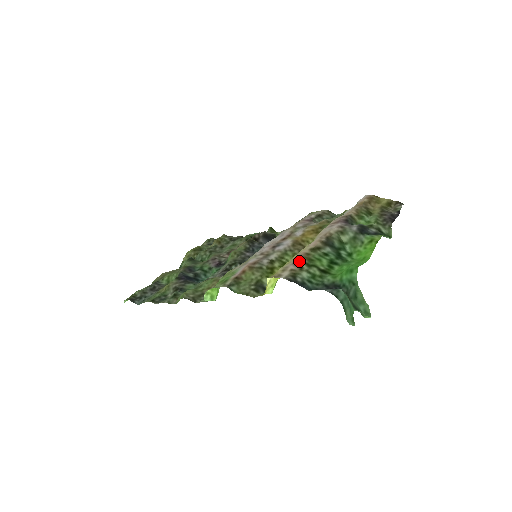
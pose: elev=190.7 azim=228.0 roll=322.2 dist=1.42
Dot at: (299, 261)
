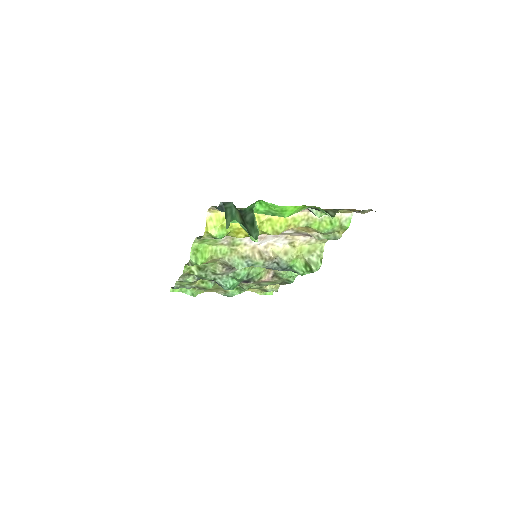
Dot at: occluded
